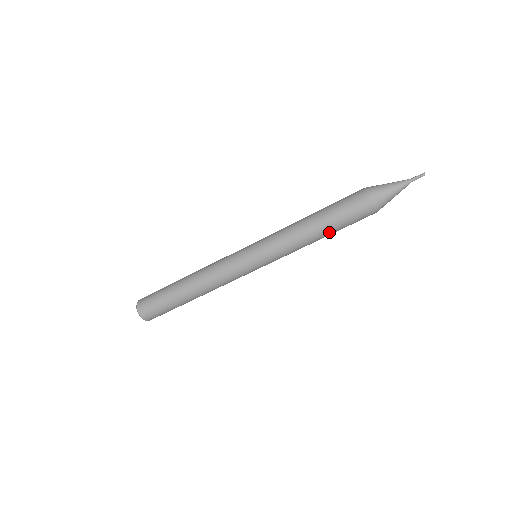
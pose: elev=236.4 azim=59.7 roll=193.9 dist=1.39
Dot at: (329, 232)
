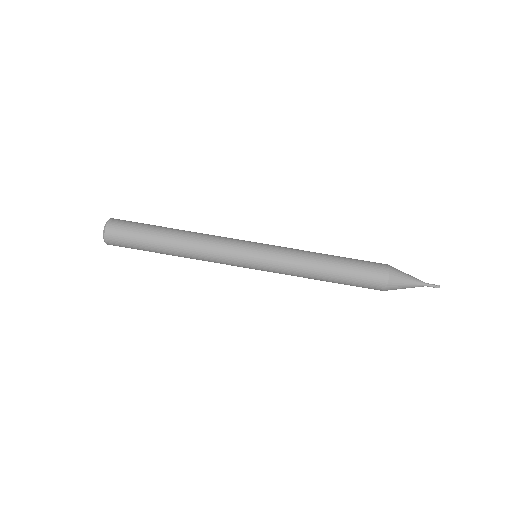
Dot at: (336, 279)
